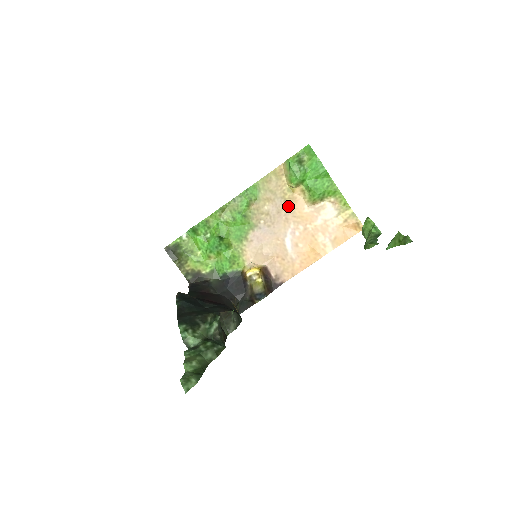
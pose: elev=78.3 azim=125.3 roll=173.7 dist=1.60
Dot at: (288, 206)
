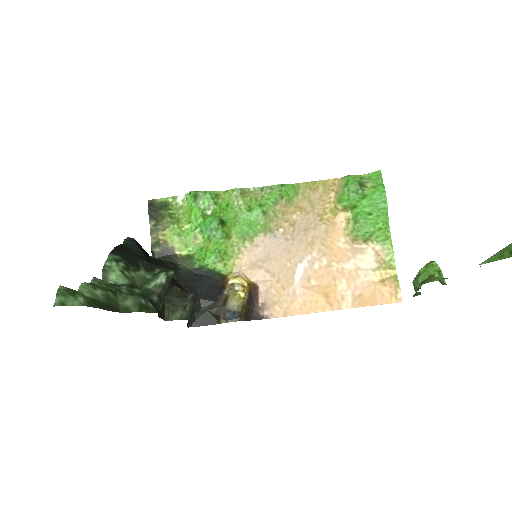
Dot at: (321, 228)
